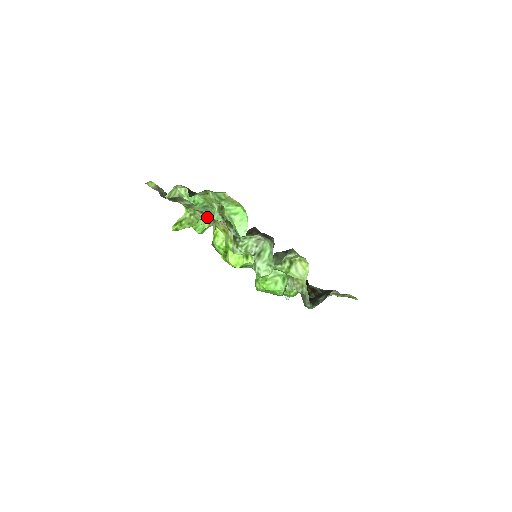
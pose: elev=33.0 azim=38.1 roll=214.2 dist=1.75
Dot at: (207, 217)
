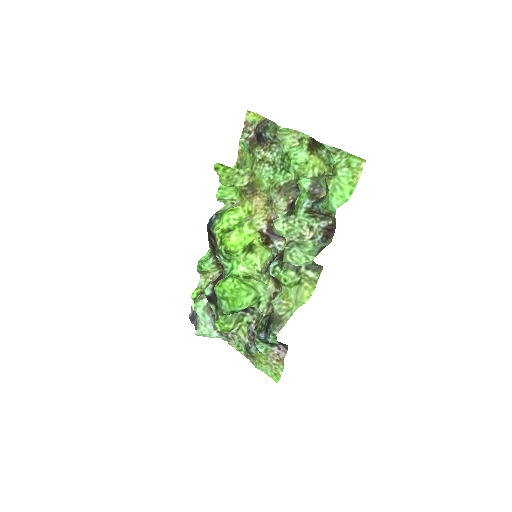
Dot at: (250, 188)
